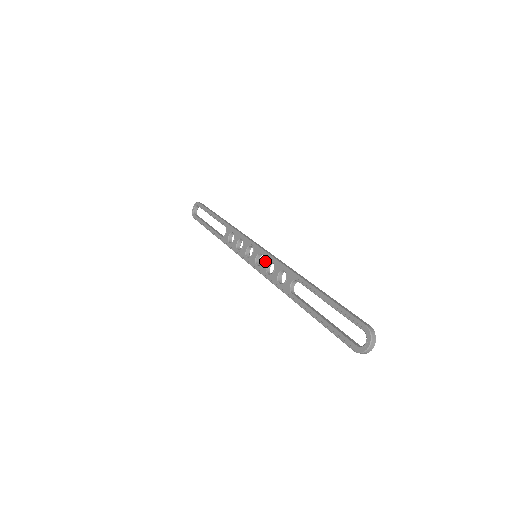
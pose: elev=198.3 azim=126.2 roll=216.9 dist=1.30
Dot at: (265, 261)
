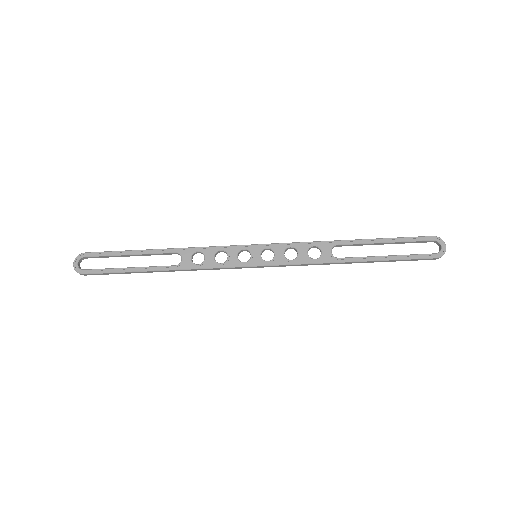
Dot at: (279, 251)
